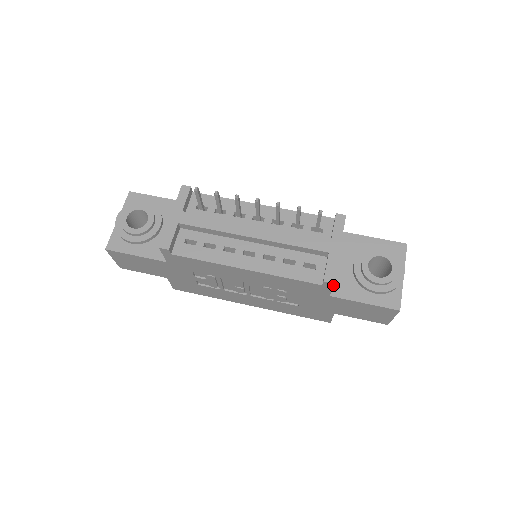
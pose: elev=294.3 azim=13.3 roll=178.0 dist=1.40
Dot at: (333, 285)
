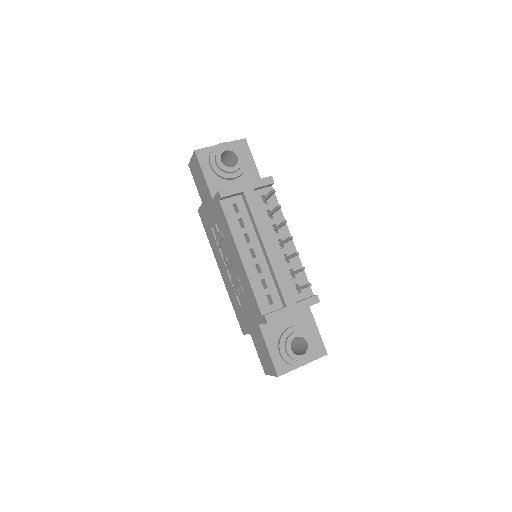
Dot at: (266, 323)
